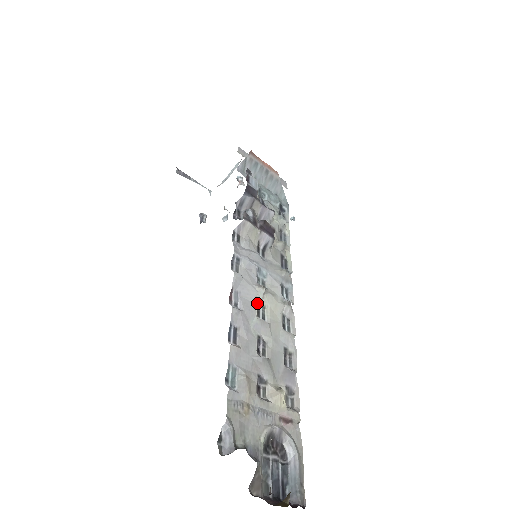
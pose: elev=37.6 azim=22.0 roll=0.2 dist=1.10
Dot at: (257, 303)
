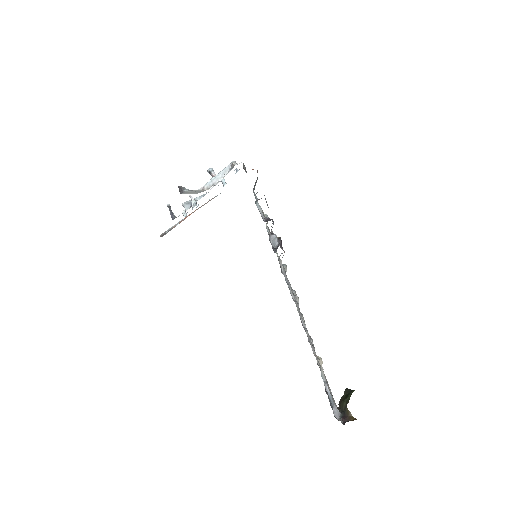
Dot at: (300, 312)
